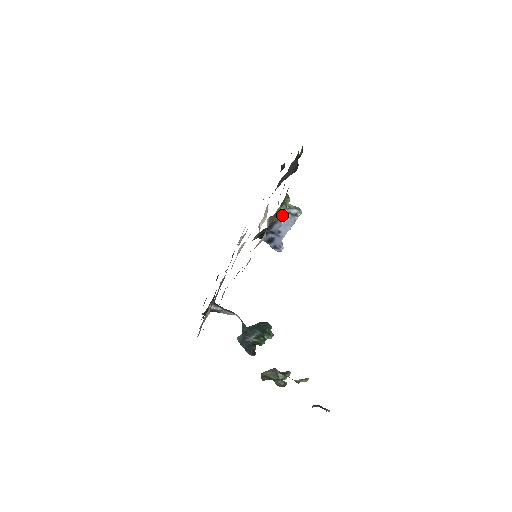
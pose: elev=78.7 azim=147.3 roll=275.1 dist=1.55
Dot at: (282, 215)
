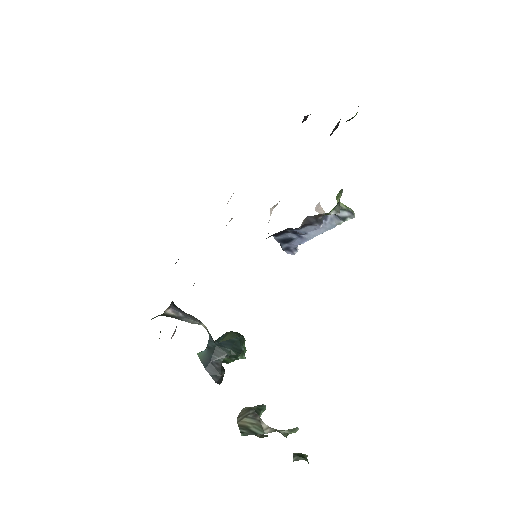
Dot at: occluded
